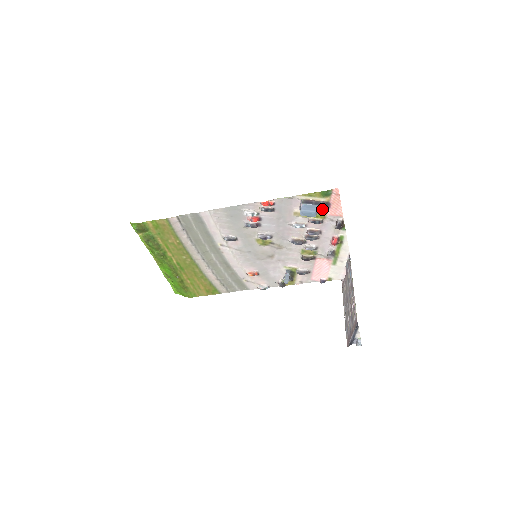
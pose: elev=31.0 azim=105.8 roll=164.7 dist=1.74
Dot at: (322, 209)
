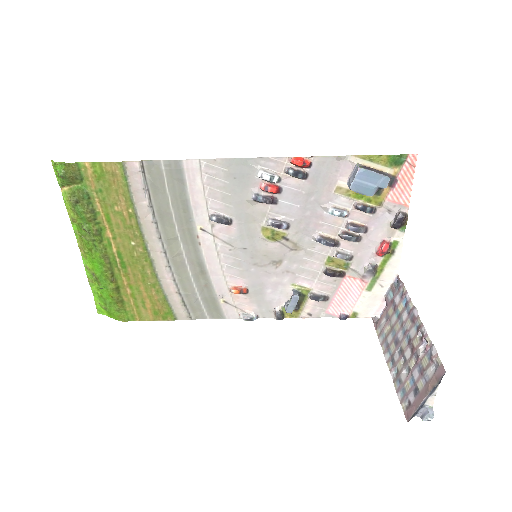
Dot at: (387, 183)
